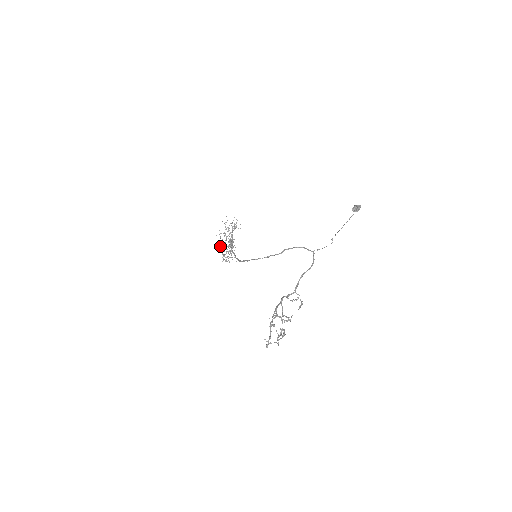
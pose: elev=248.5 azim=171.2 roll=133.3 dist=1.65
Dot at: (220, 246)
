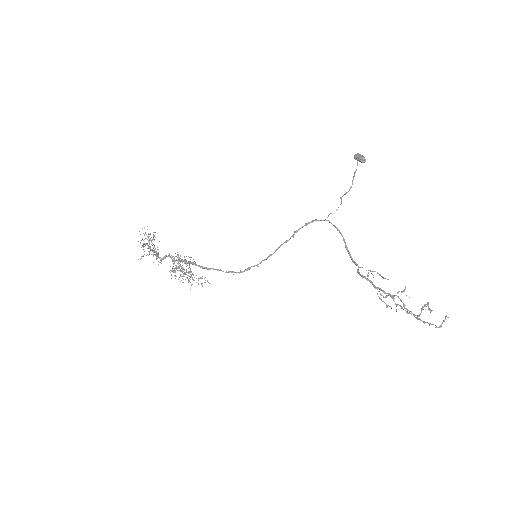
Dot at: occluded
